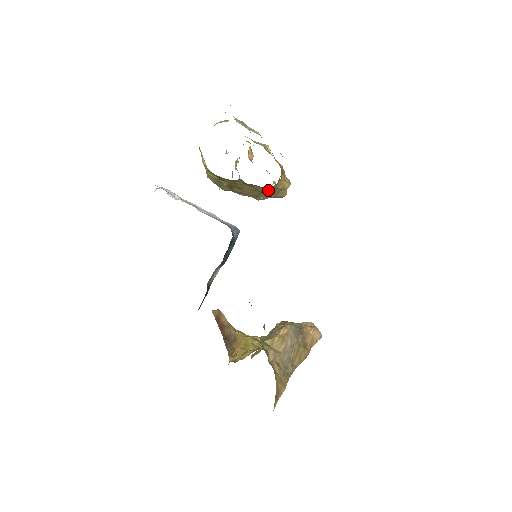
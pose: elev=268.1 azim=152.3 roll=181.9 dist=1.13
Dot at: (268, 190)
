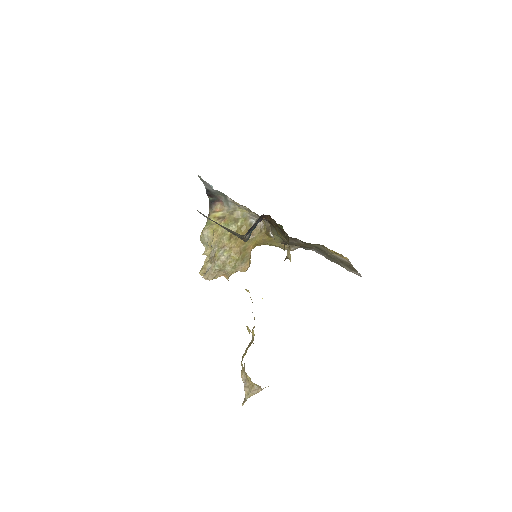
Dot at: (247, 250)
